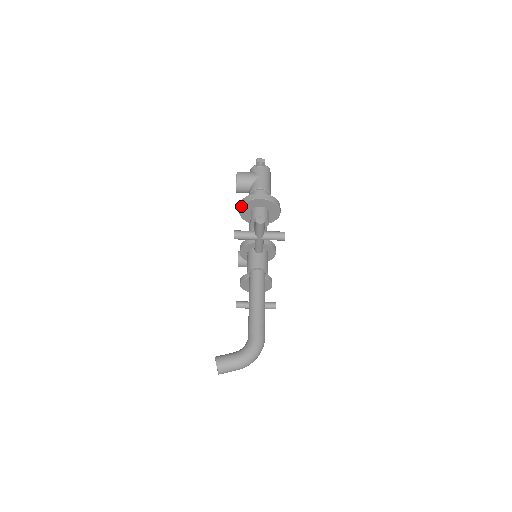
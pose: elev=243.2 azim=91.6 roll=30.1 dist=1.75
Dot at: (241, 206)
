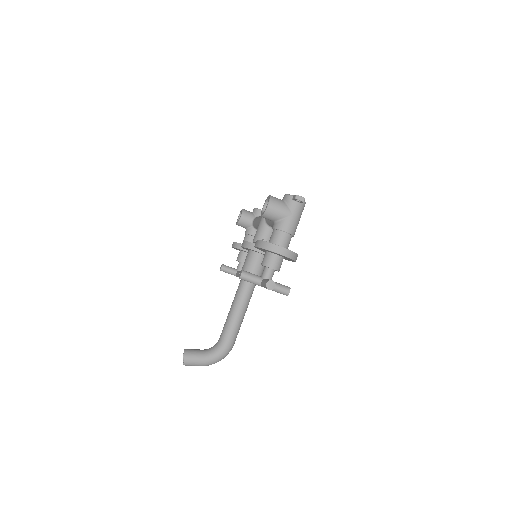
Dot at: (259, 247)
